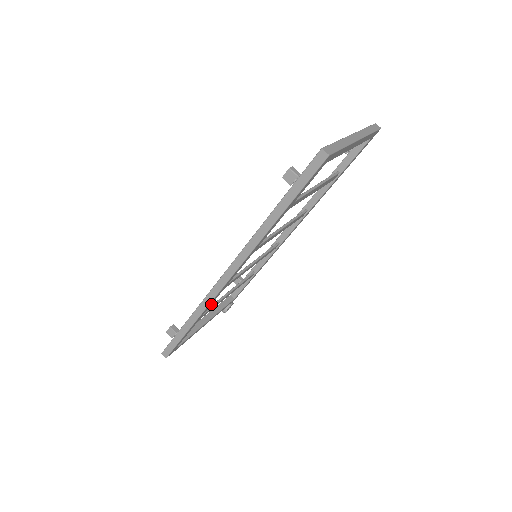
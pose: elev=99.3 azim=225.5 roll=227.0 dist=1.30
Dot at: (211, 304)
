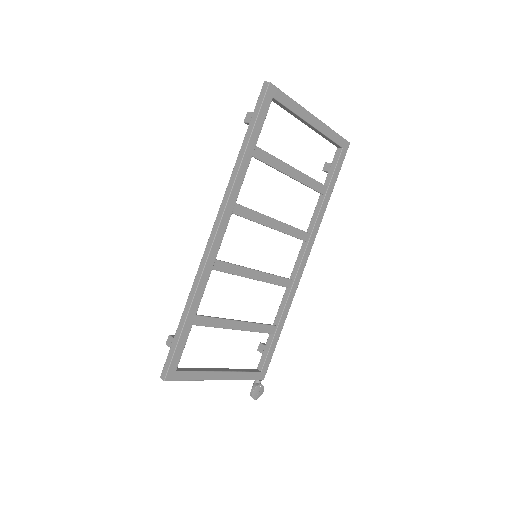
Dot at: (206, 284)
